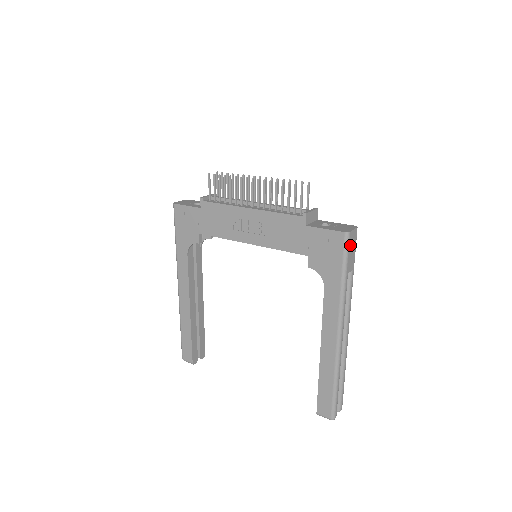
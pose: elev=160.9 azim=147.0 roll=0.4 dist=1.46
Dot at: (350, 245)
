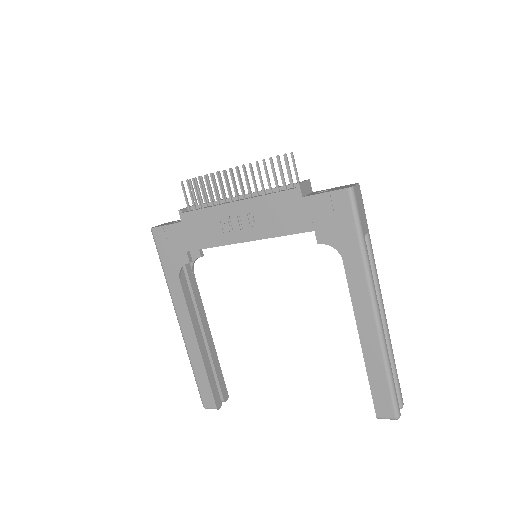
Dot at: (357, 202)
